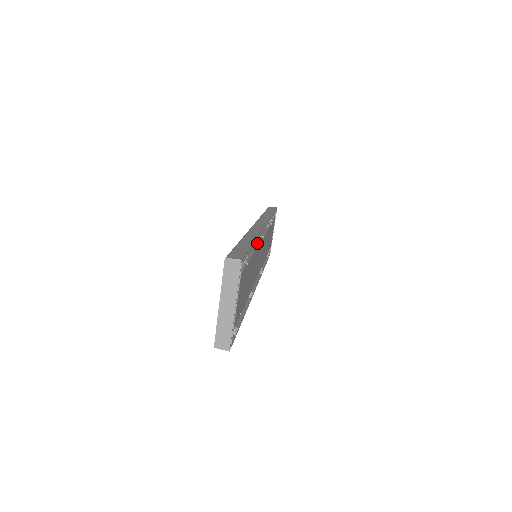
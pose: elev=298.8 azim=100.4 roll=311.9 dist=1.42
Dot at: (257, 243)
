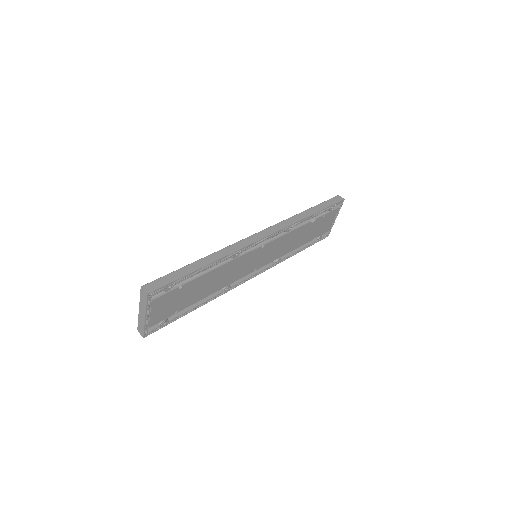
Dot at: (233, 258)
